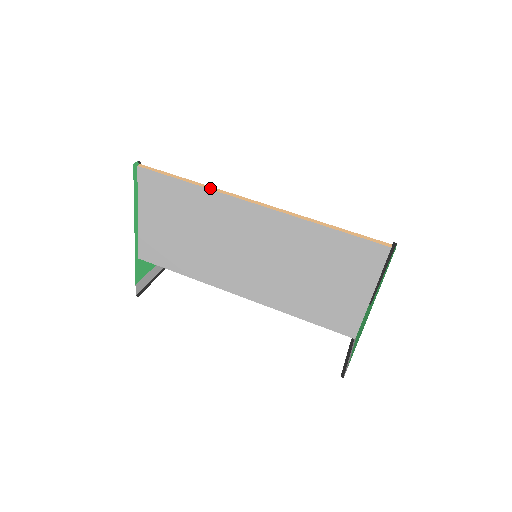
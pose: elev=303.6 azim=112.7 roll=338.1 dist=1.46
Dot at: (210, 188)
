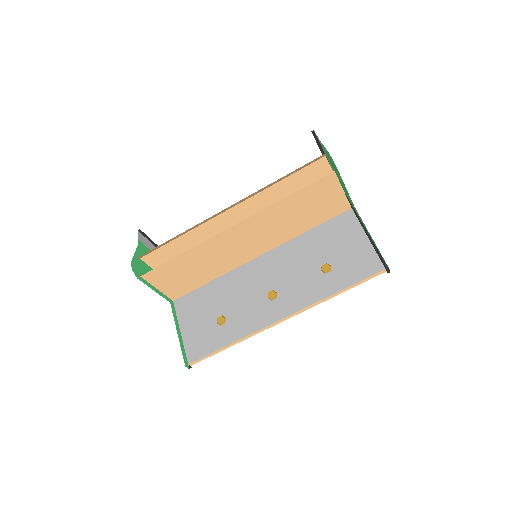
Dot at: (247, 338)
